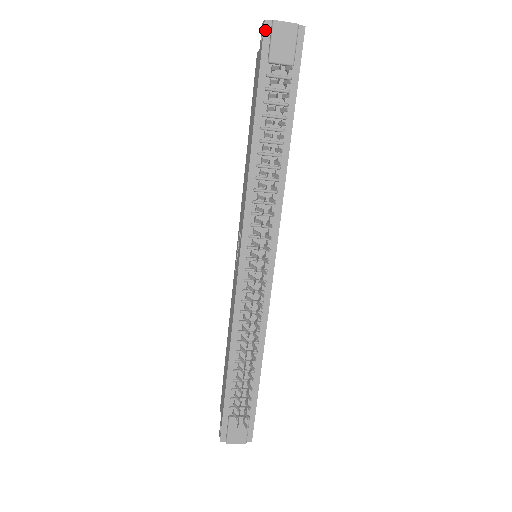
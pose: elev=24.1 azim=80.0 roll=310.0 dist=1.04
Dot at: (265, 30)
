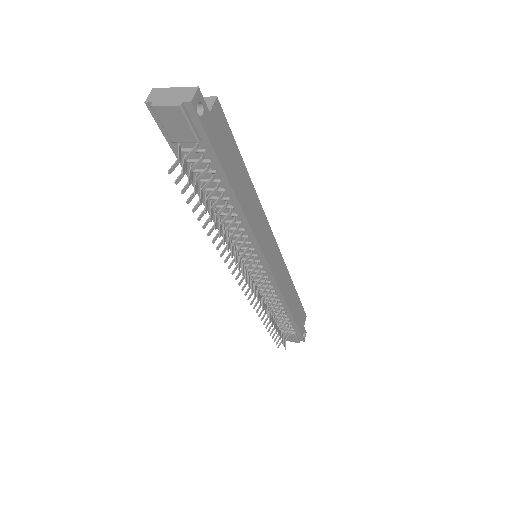
Dot at: (151, 112)
